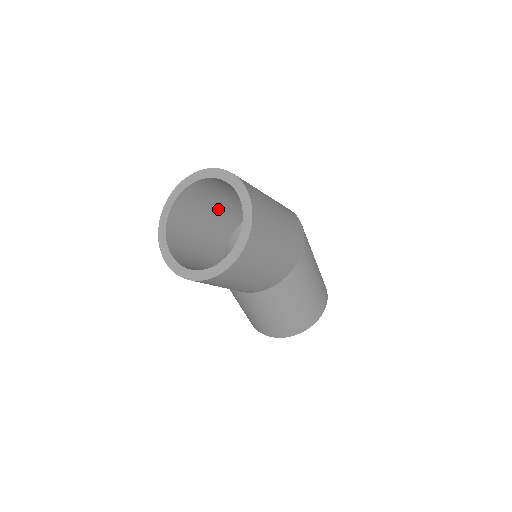
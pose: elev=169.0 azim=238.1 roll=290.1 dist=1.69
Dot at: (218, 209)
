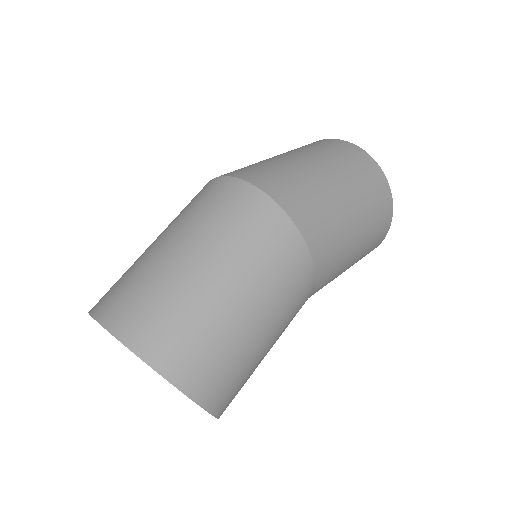
Dot at: occluded
